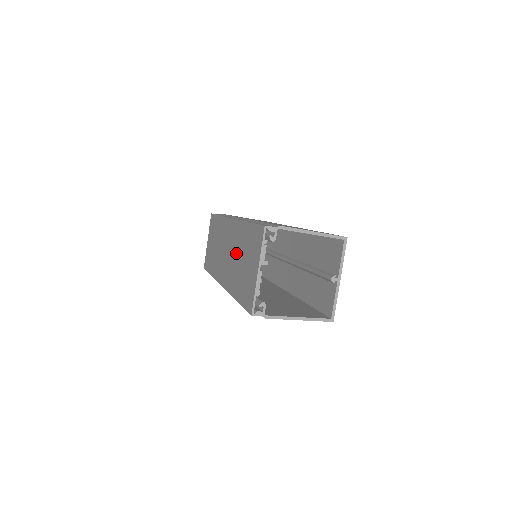
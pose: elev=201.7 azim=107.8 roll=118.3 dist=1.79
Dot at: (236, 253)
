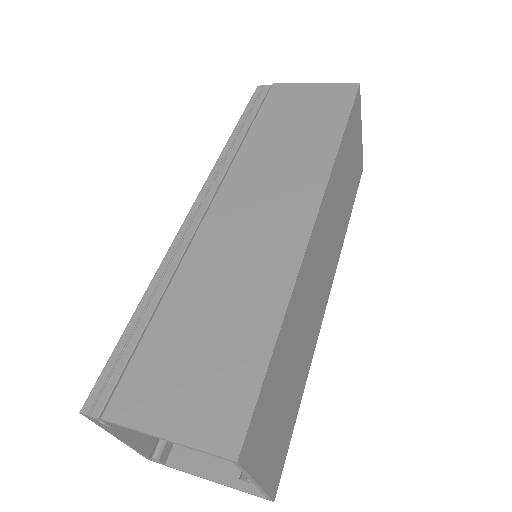
Dot at: occluded
